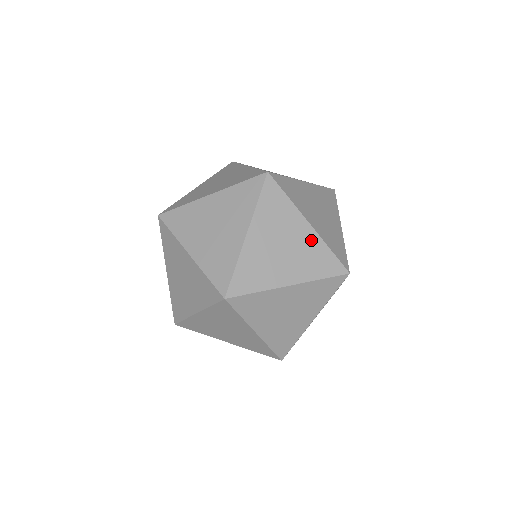
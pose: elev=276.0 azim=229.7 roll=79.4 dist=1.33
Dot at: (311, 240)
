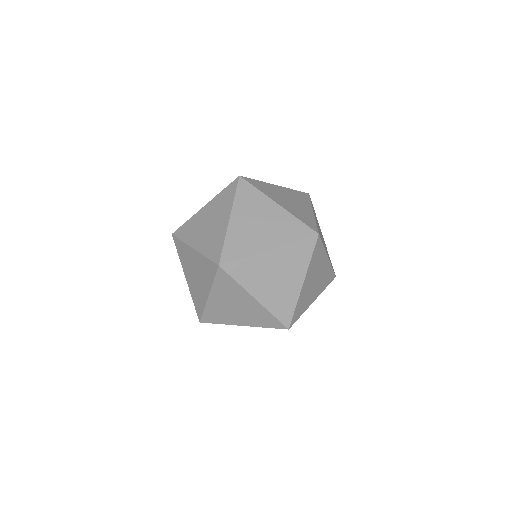
Dot at: occluded
